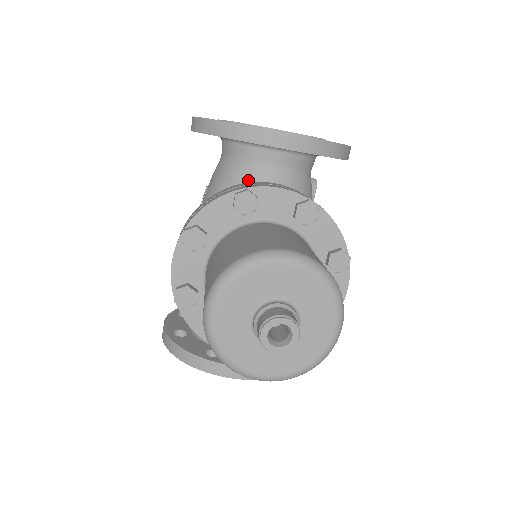
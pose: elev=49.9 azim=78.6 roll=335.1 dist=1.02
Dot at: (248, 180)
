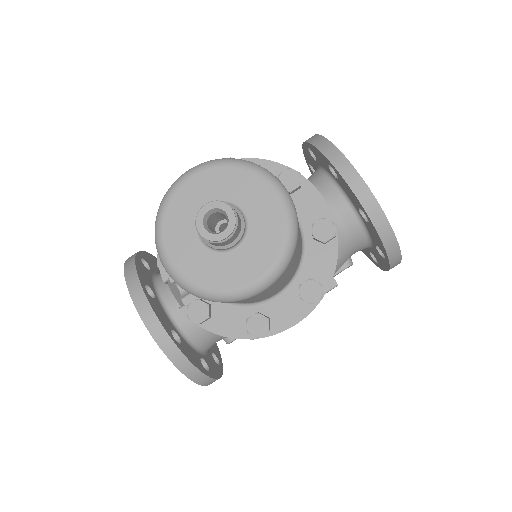
Dot at: occluded
